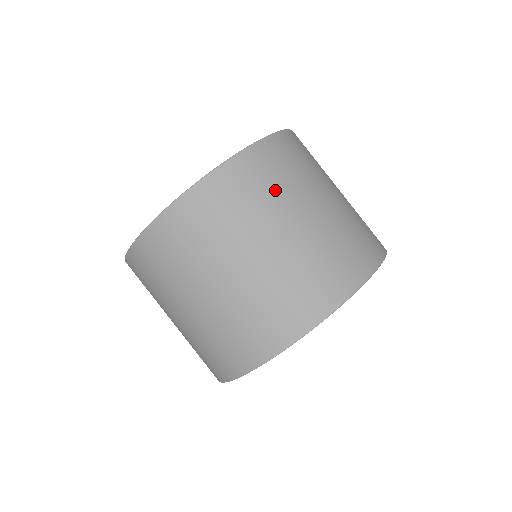
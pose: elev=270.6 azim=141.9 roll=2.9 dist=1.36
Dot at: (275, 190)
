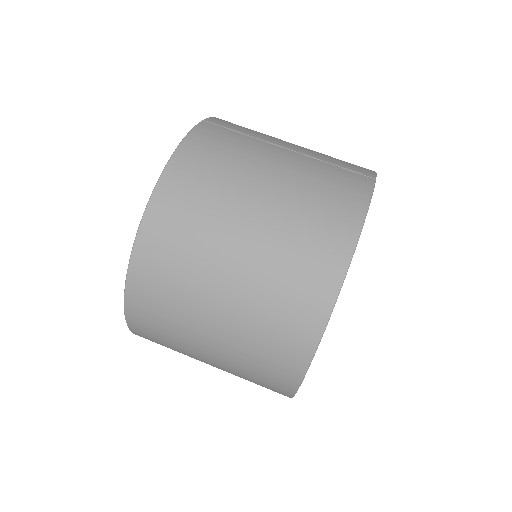
Dot at: (193, 246)
